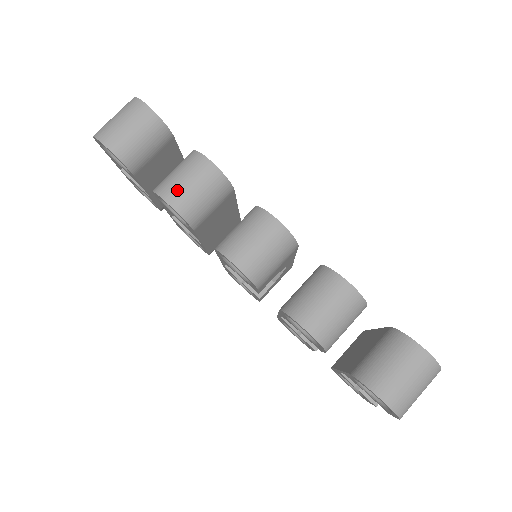
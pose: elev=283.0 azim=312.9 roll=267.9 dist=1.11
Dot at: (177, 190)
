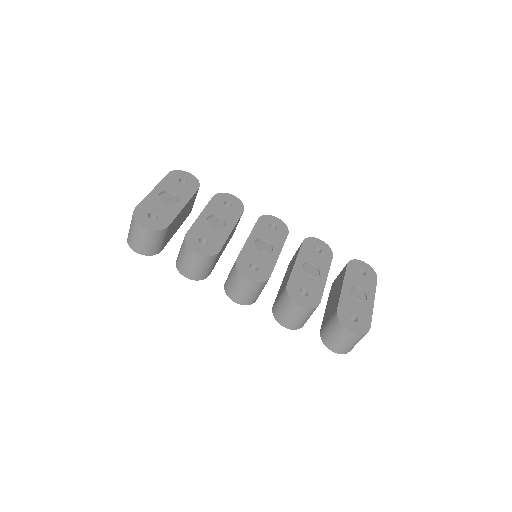
Dot at: (187, 271)
